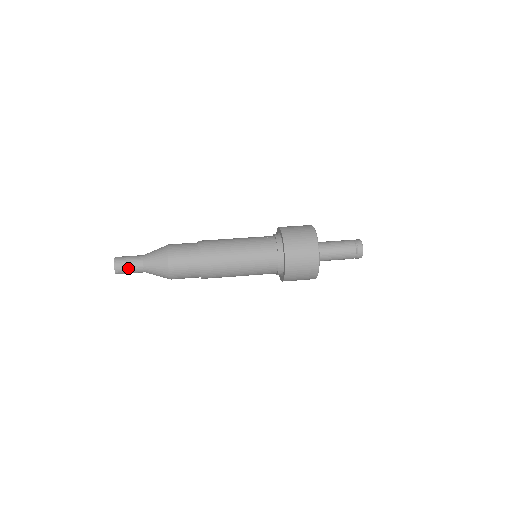
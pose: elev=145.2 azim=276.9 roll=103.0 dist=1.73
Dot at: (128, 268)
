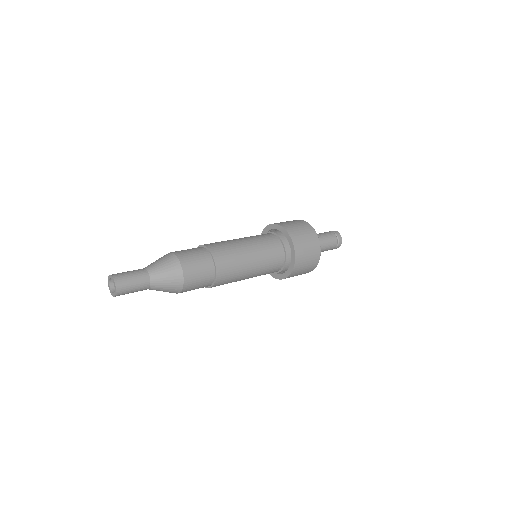
Dot at: (131, 278)
